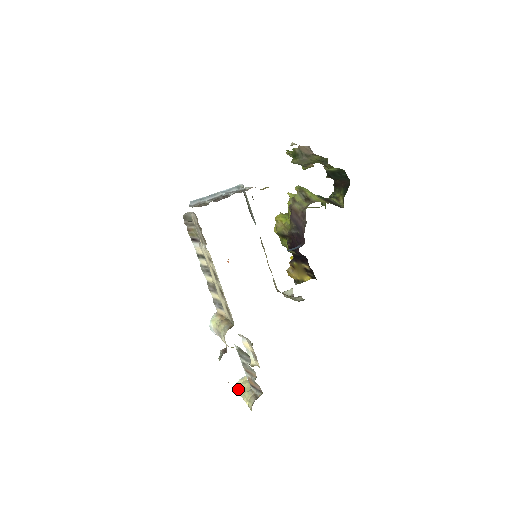
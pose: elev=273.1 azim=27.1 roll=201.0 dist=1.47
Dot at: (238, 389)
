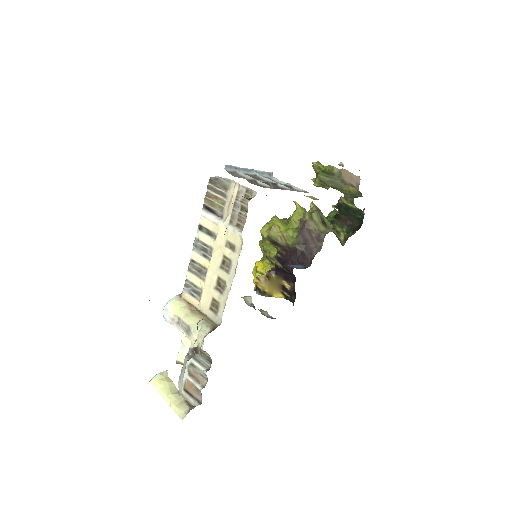
Dot at: (156, 385)
